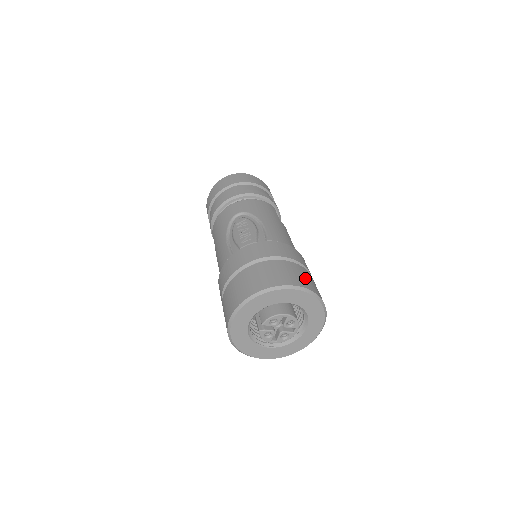
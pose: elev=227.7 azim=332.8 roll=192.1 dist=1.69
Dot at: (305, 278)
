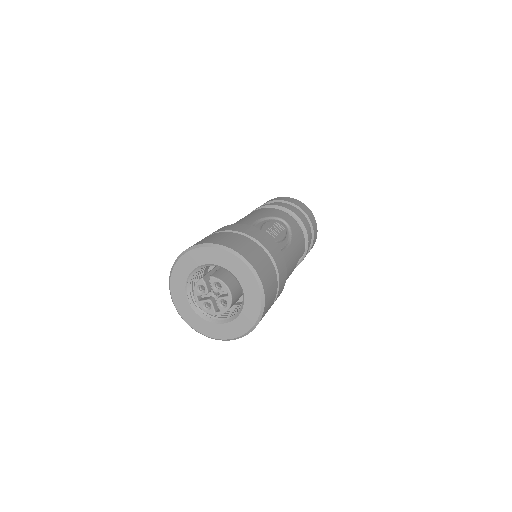
Dot at: (271, 295)
